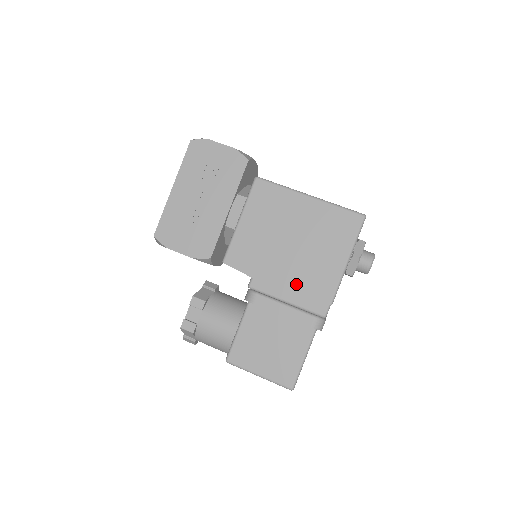
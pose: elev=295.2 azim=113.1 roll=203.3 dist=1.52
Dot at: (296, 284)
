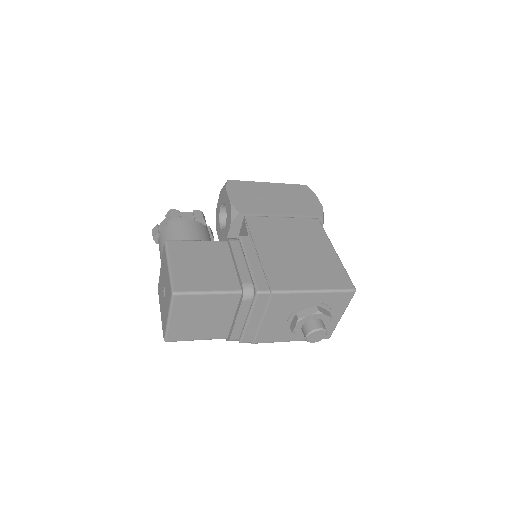
Dot at: (268, 263)
